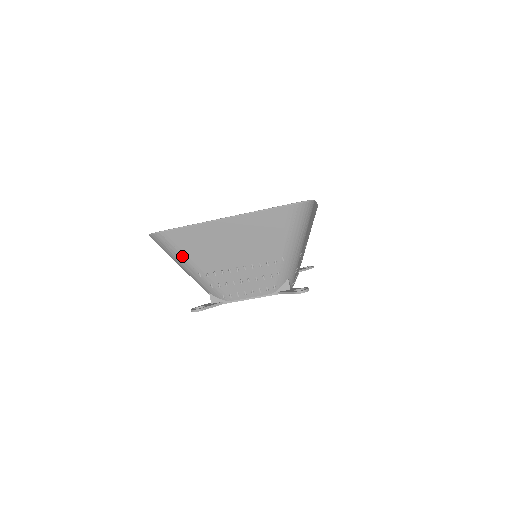
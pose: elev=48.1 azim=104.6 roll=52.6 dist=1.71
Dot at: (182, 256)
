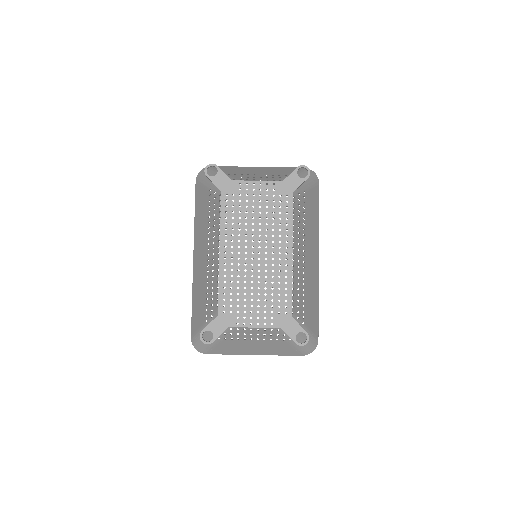
Dot at: (217, 171)
